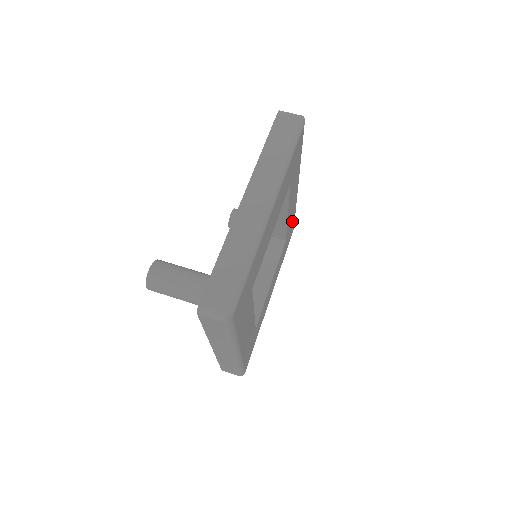
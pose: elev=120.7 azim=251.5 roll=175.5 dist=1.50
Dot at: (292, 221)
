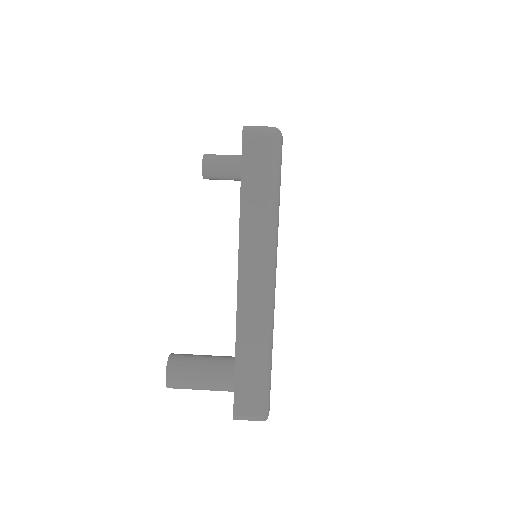
Dot at: occluded
